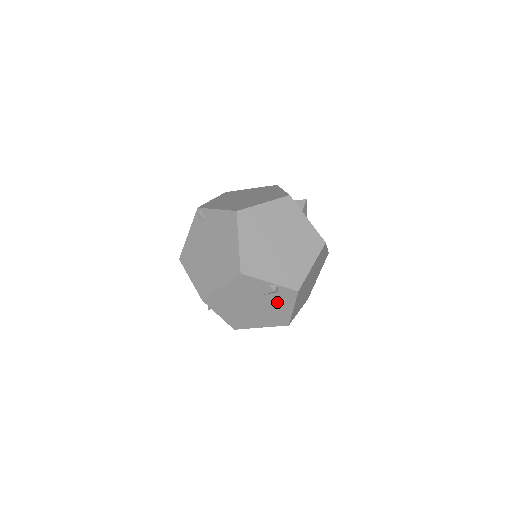
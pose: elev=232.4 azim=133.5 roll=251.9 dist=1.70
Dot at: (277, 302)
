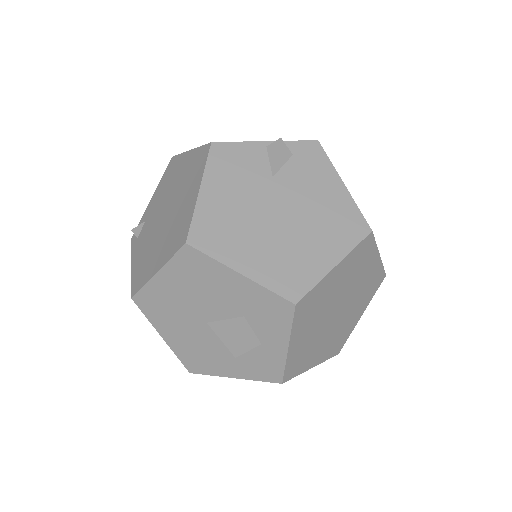
Dot at: (308, 180)
